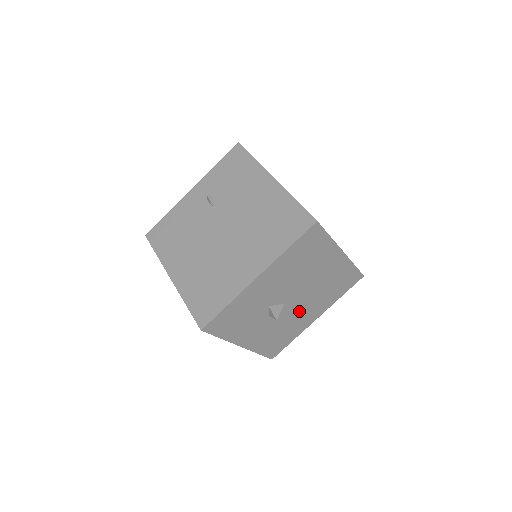
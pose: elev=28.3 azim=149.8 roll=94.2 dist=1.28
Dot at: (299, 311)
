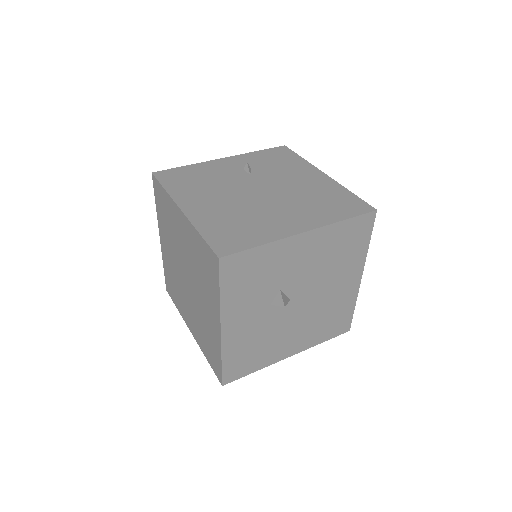
Dot at: (289, 327)
